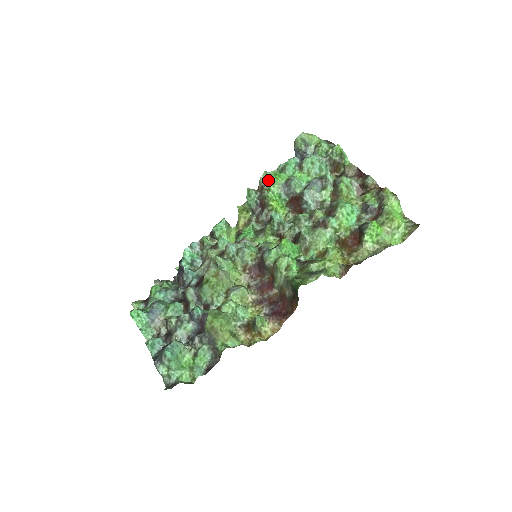
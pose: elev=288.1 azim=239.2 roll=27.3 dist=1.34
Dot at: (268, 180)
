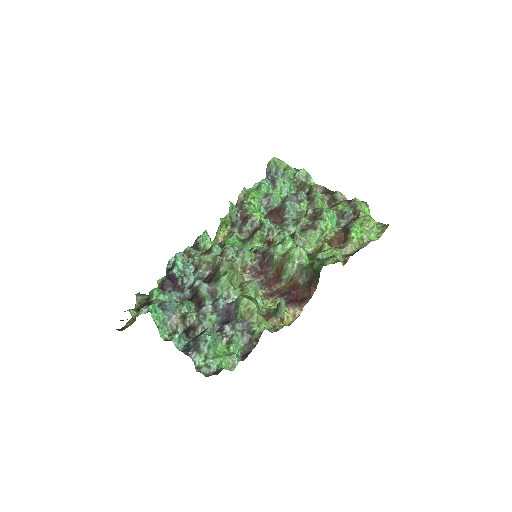
Dot at: (247, 195)
